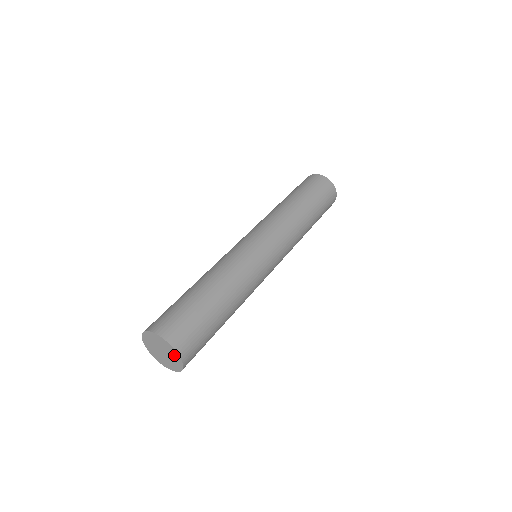
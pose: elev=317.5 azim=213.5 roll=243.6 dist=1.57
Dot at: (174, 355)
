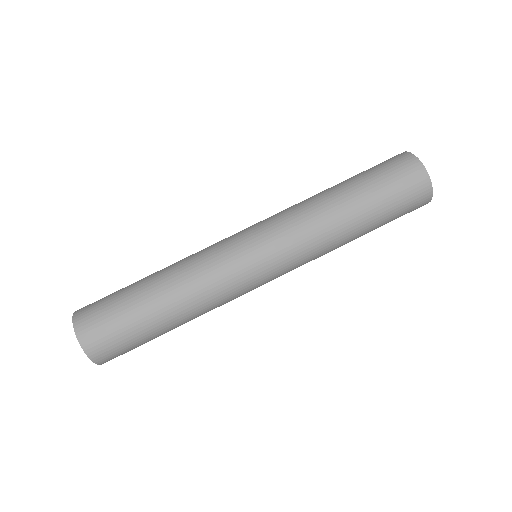
Dot at: occluded
